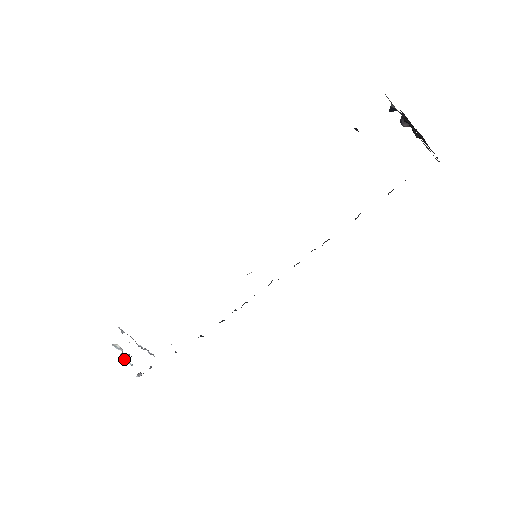
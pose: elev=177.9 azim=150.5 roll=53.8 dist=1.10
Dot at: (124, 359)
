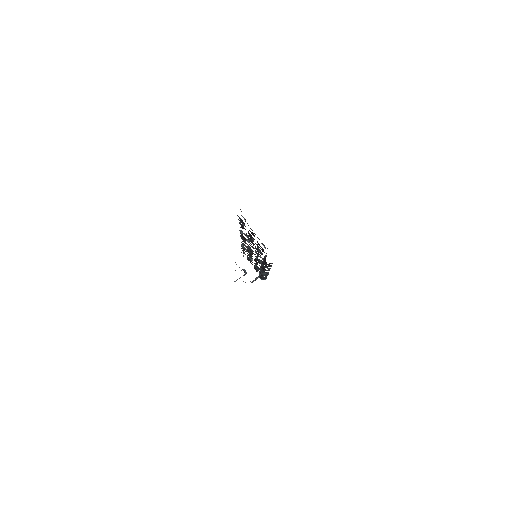
Dot at: occluded
